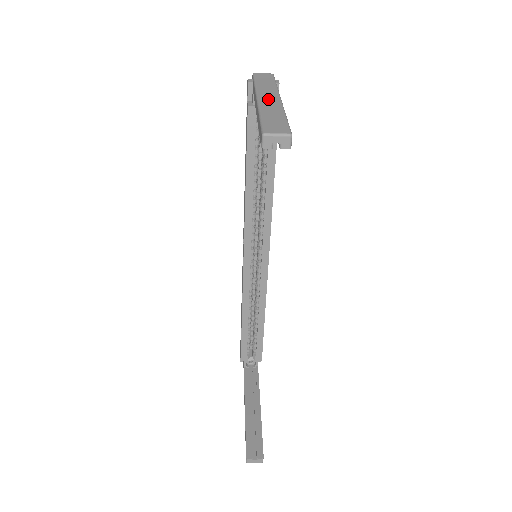
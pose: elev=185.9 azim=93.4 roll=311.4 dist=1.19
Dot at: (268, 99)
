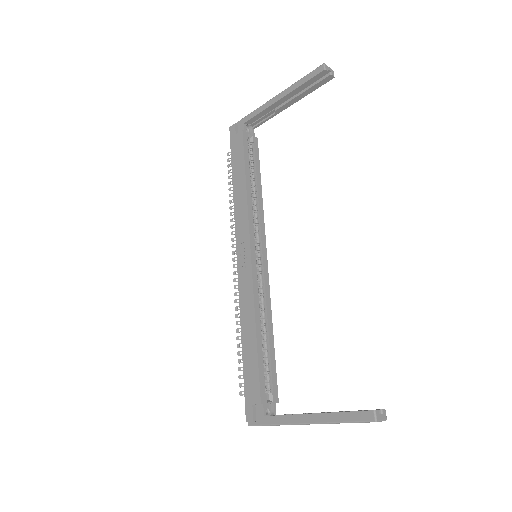
Dot at: occluded
